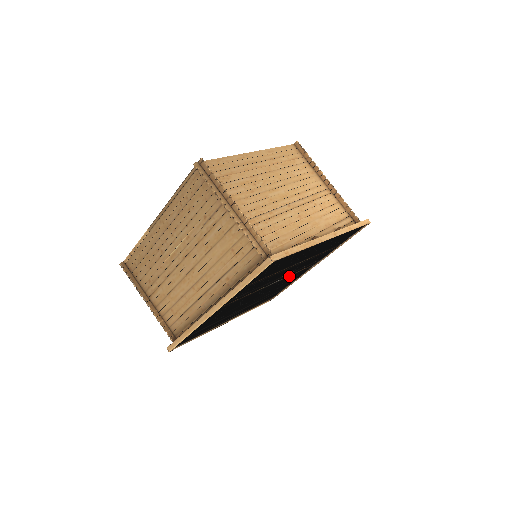
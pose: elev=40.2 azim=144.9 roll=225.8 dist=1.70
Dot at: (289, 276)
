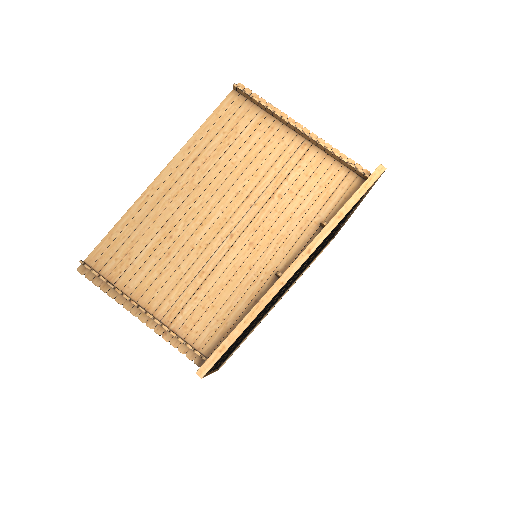
Dot at: occluded
